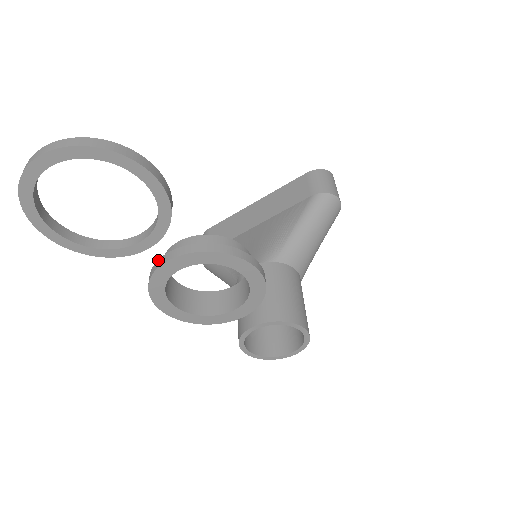
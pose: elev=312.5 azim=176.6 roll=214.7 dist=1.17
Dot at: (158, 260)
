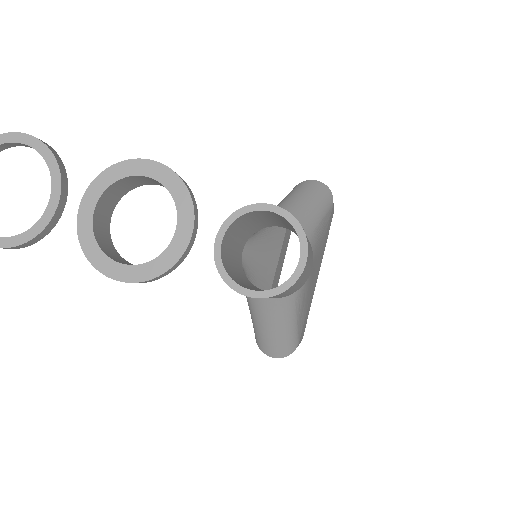
Dot at: occluded
